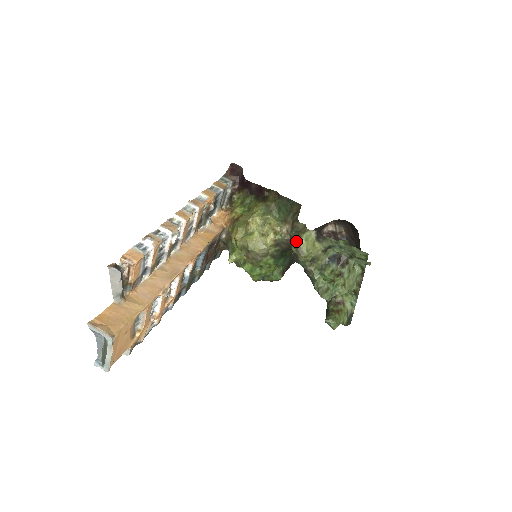
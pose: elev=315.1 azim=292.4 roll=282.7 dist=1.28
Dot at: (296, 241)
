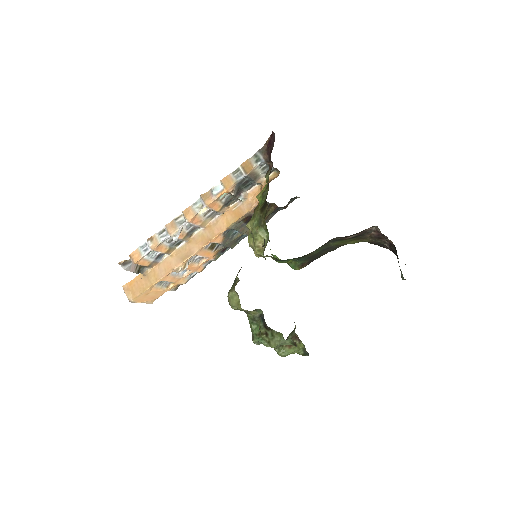
Dot at: (228, 293)
